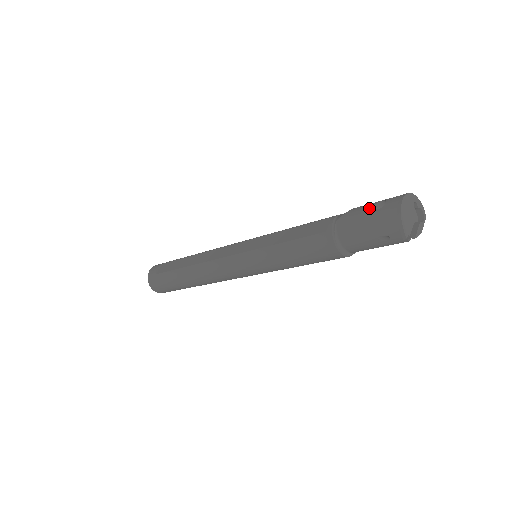
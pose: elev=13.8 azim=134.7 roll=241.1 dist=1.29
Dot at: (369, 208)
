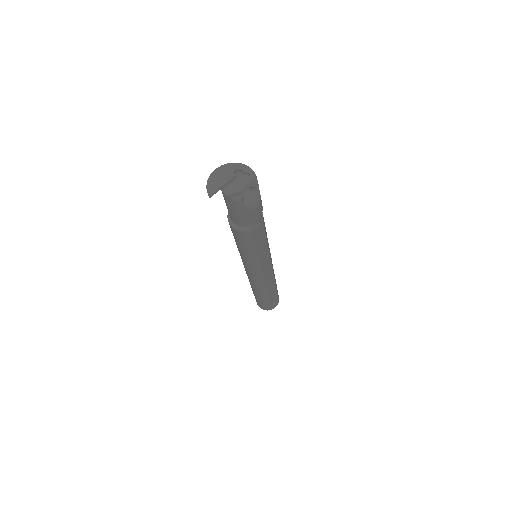
Dot at: occluded
